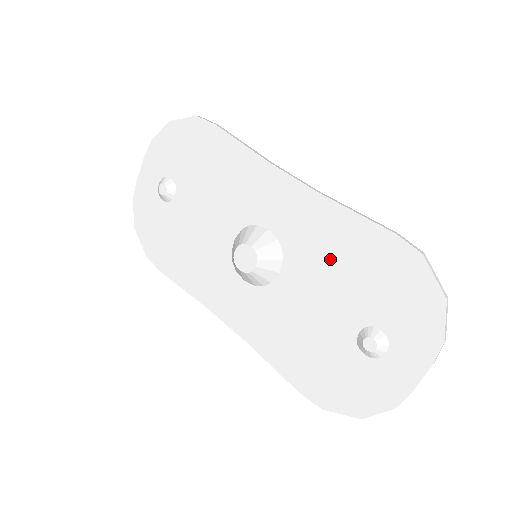
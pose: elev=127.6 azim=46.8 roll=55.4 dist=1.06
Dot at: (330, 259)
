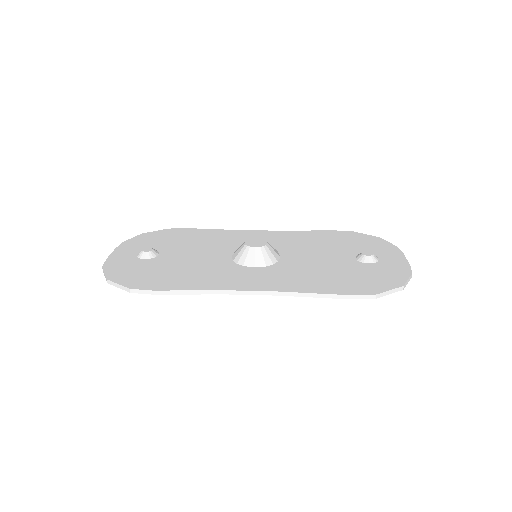
Dot at: (309, 244)
